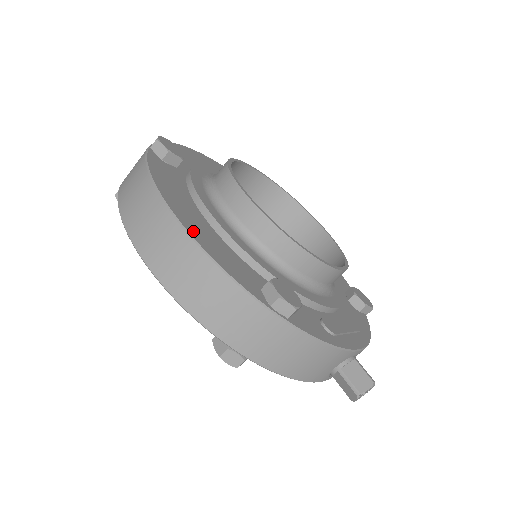
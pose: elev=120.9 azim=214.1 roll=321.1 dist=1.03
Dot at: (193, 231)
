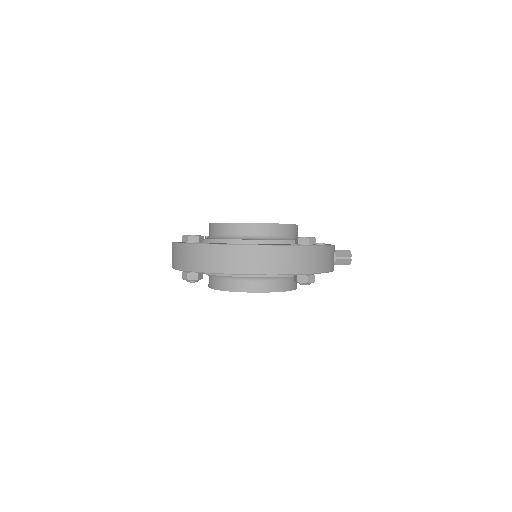
Dot at: (259, 244)
